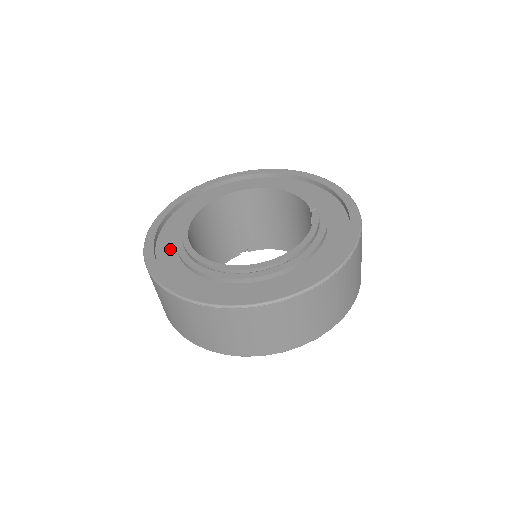
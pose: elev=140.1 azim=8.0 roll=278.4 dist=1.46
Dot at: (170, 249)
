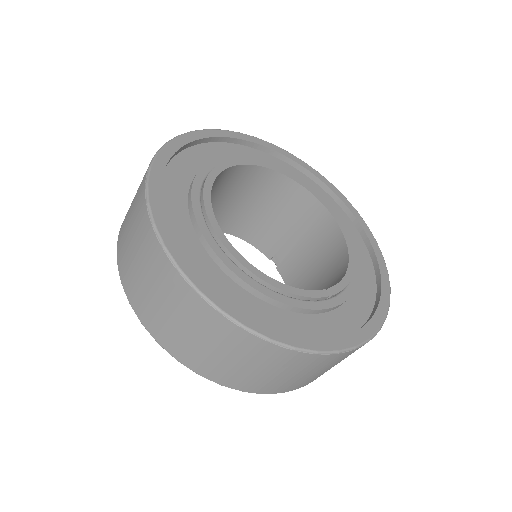
Dot at: (226, 154)
